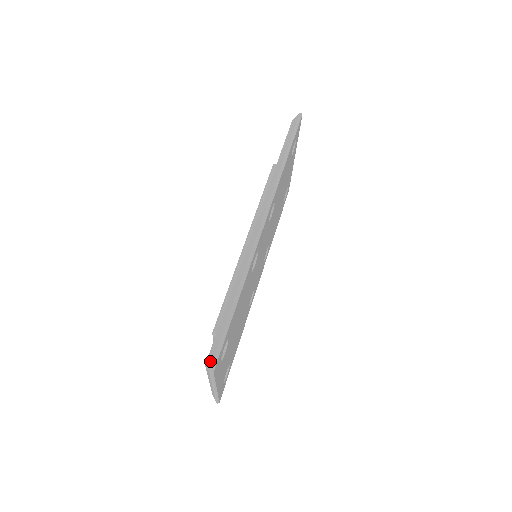
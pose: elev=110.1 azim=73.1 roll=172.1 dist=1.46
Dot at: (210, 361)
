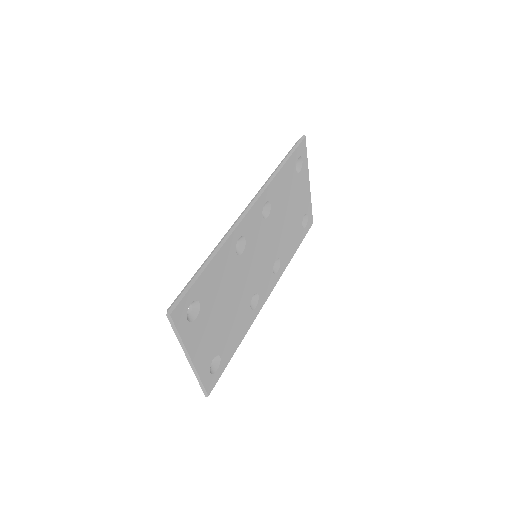
Dot at: (170, 307)
